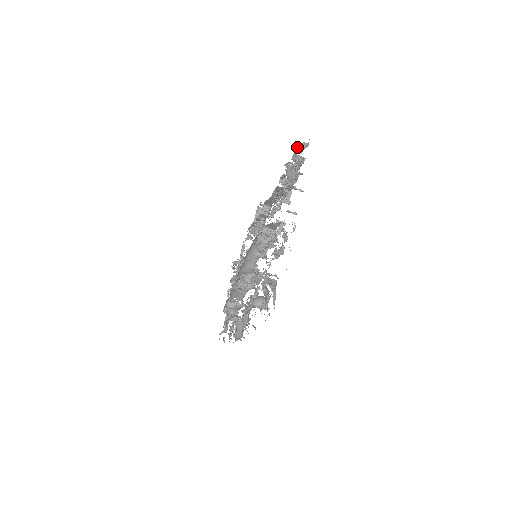
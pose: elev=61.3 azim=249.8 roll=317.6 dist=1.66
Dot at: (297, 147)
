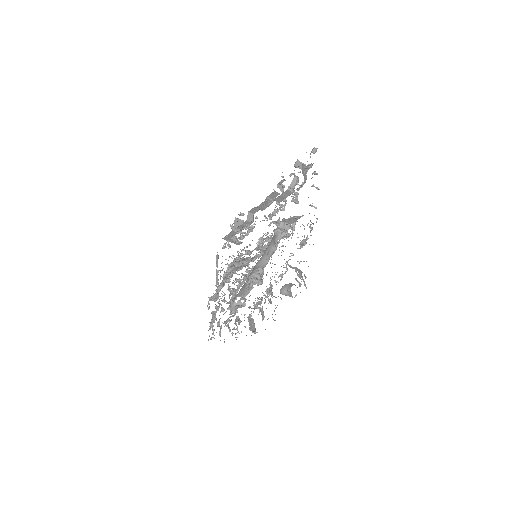
Dot at: occluded
